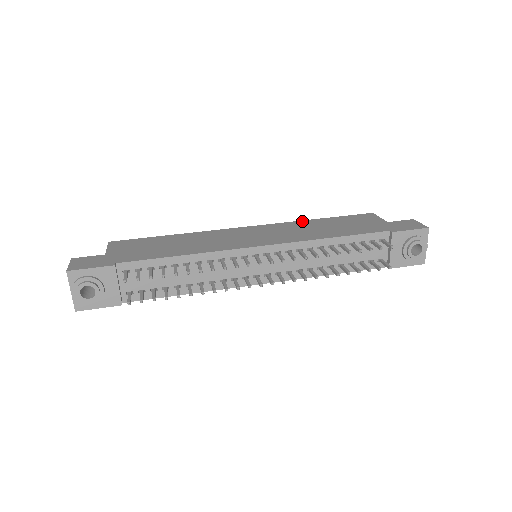
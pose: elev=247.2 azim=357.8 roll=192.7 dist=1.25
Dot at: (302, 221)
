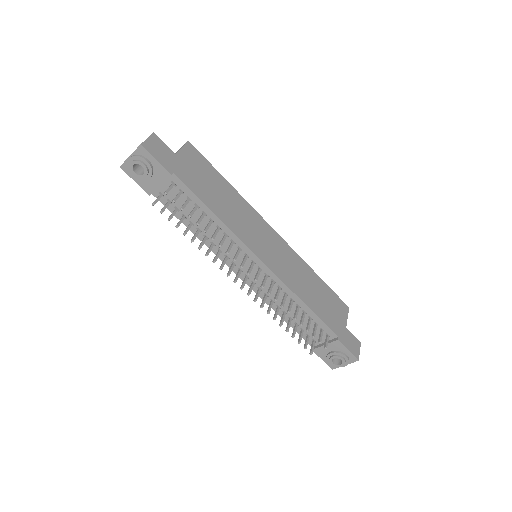
Dot at: (307, 265)
